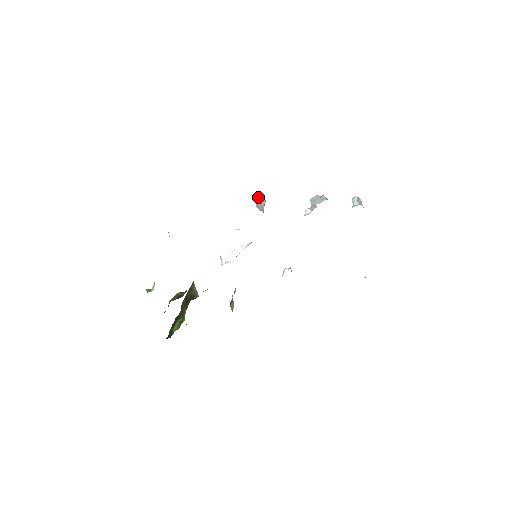
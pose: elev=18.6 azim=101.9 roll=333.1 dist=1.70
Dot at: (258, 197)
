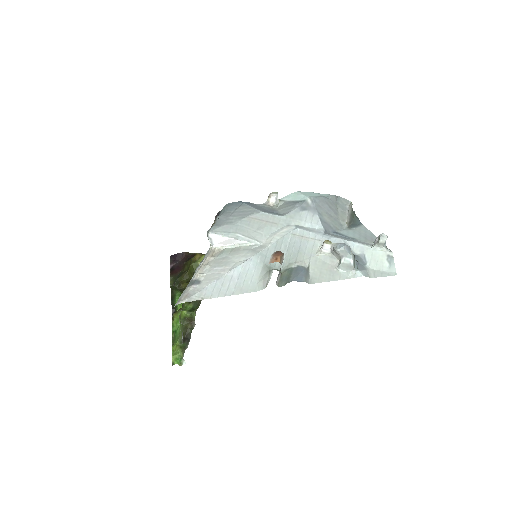
Dot at: (279, 271)
